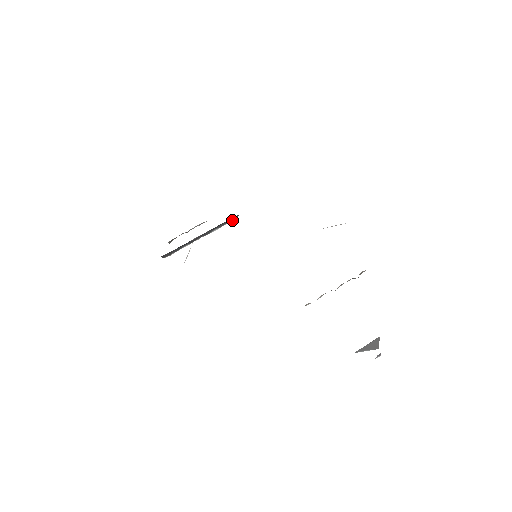
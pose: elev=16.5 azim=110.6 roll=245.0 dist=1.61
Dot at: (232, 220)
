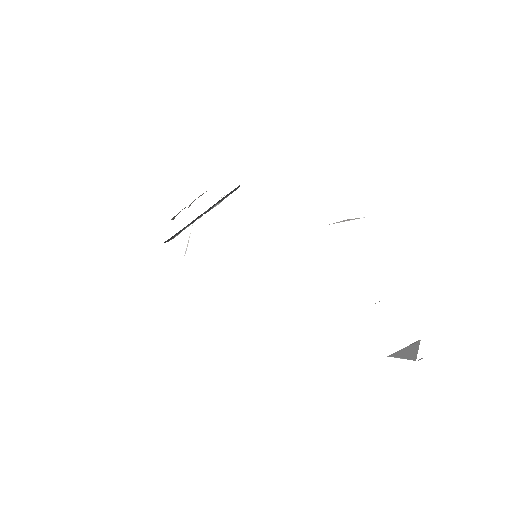
Dot at: occluded
